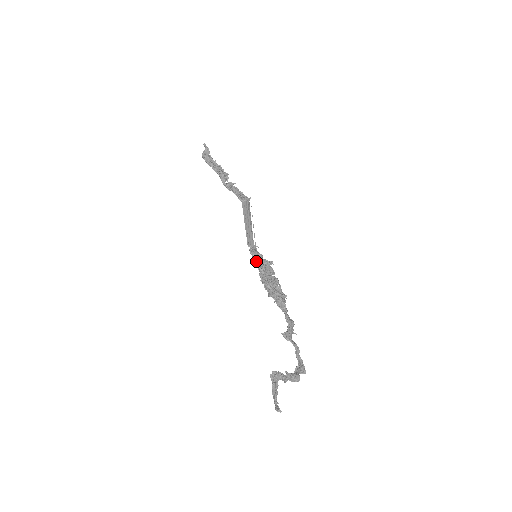
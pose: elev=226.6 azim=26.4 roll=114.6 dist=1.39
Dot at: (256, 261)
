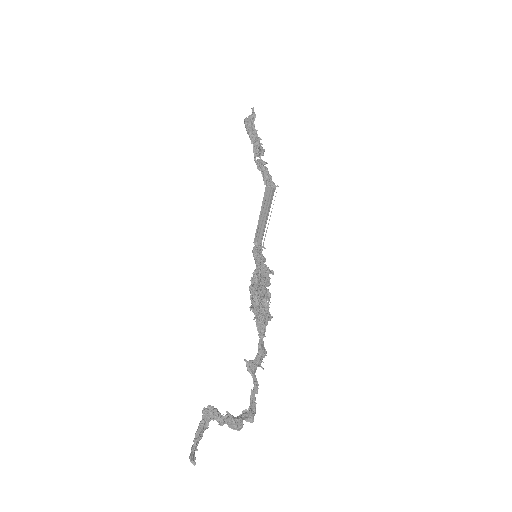
Dot at: (255, 263)
